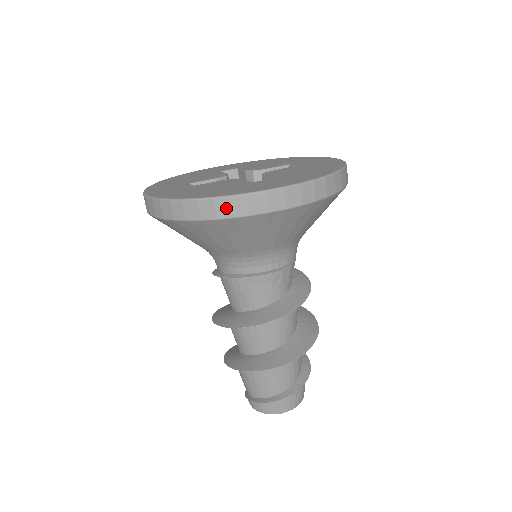
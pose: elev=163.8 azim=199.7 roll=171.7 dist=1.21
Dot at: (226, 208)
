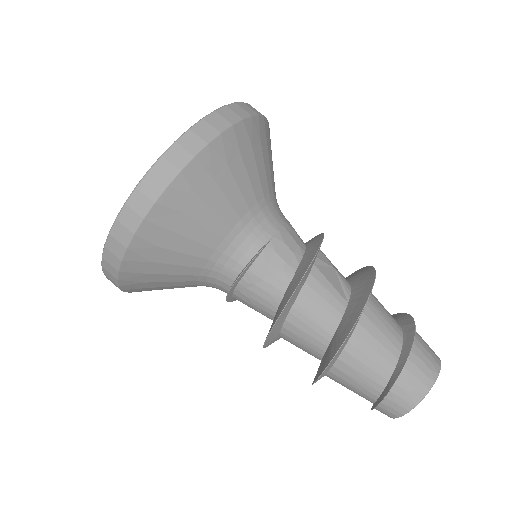
Dot at: (112, 258)
